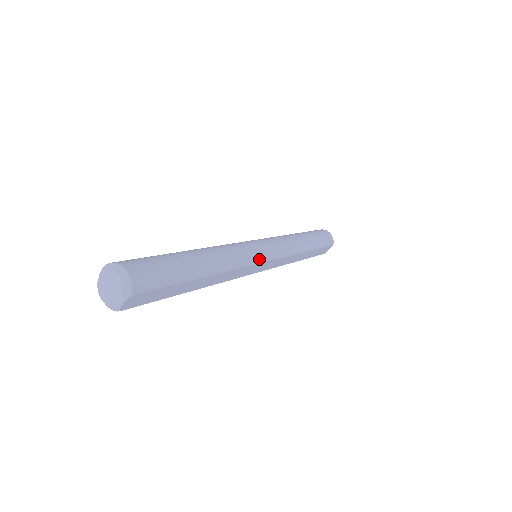
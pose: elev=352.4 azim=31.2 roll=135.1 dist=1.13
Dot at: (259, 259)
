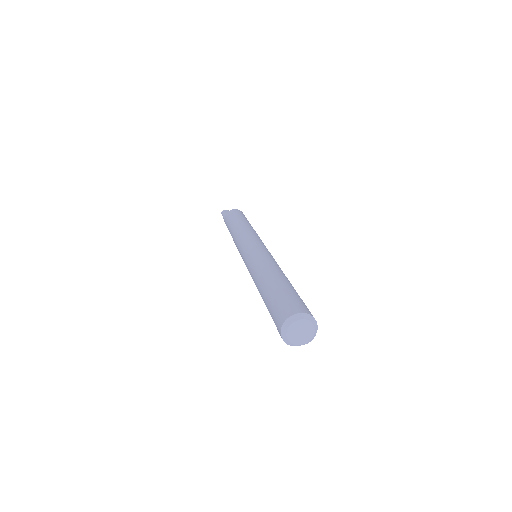
Dot at: occluded
